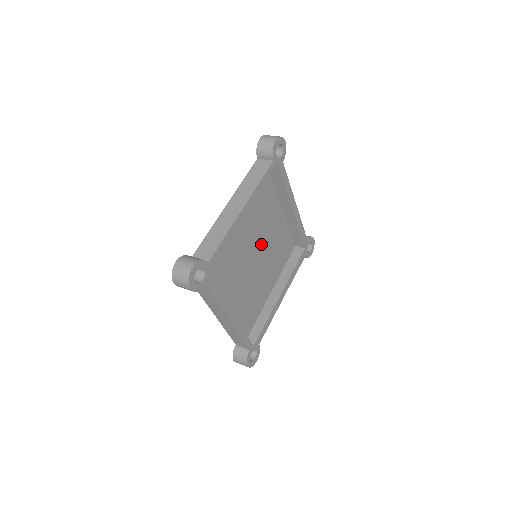
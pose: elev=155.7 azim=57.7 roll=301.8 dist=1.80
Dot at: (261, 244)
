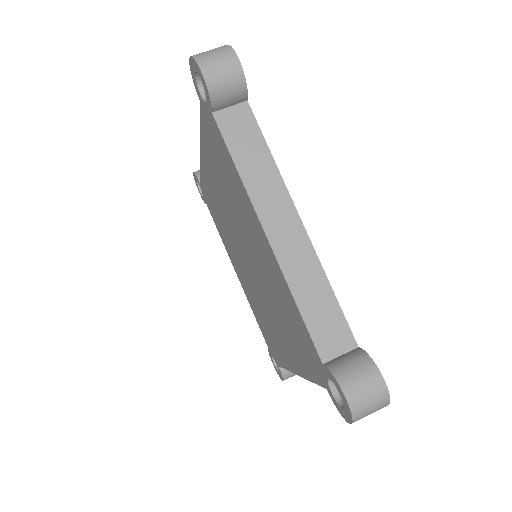
Dot at: occluded
